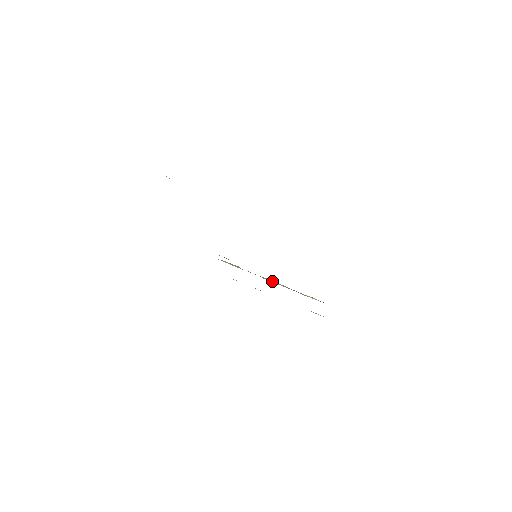
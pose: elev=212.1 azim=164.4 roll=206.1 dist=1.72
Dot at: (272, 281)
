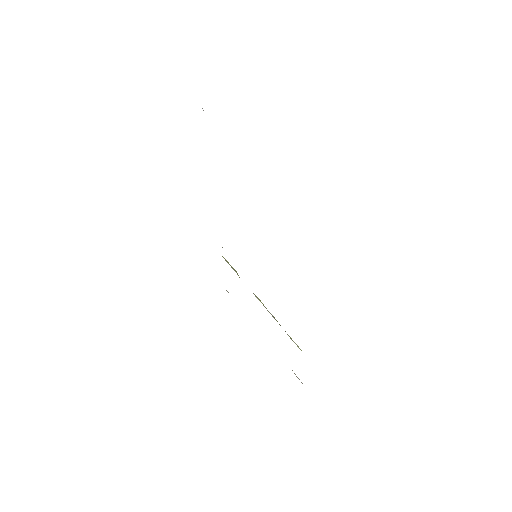
Dot at: (263, 304)
